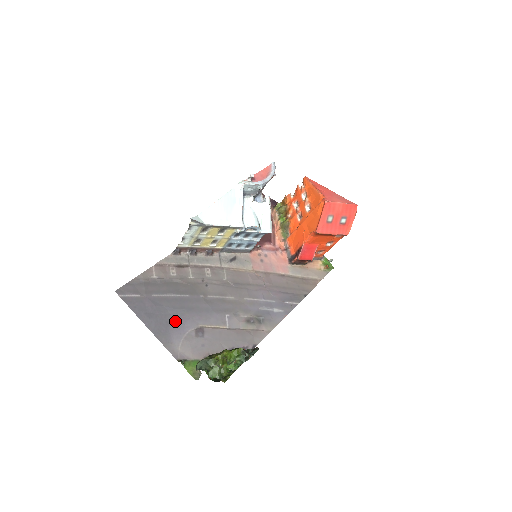
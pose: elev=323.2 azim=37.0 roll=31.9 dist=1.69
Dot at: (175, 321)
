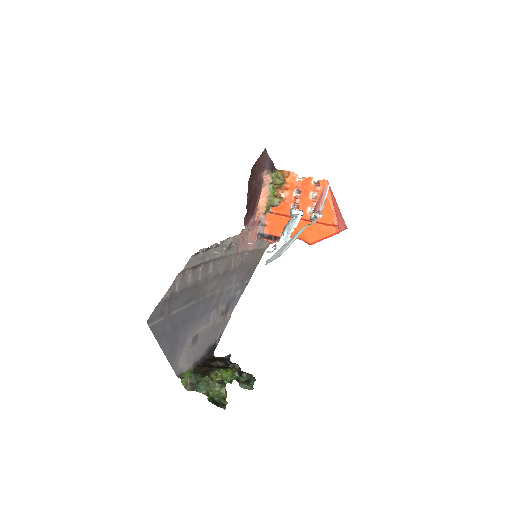
Dot at: (182, 335)
